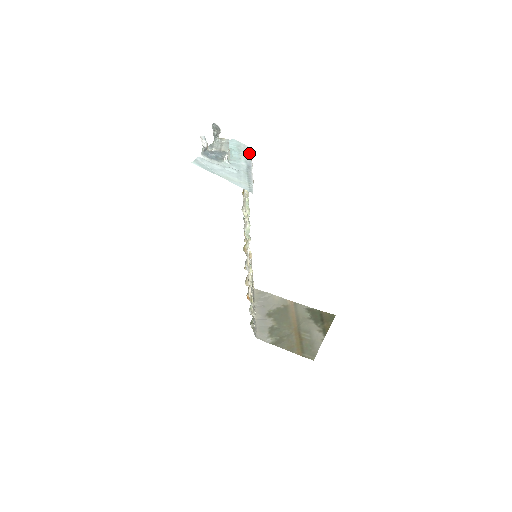
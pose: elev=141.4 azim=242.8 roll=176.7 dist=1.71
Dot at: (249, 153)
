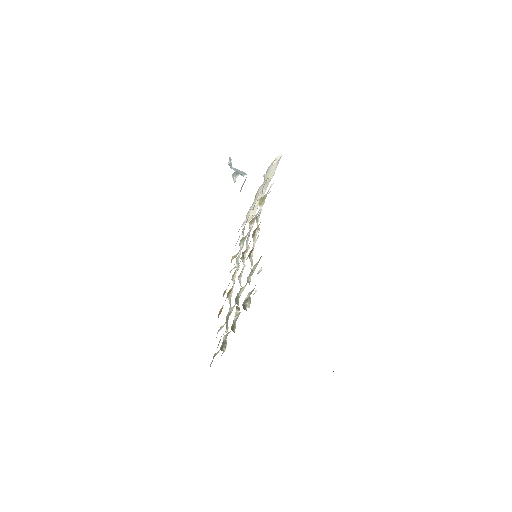
Dot at: occluded
